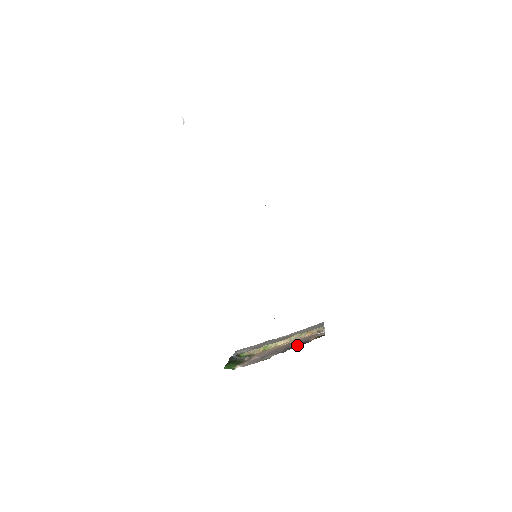
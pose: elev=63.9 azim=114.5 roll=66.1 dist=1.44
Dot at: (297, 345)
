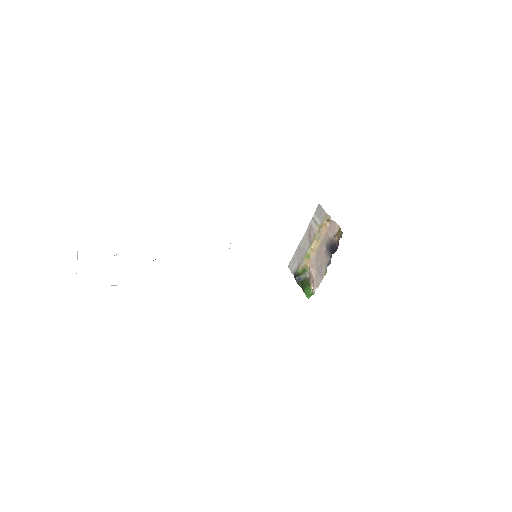
Dot at: (331, 248)
